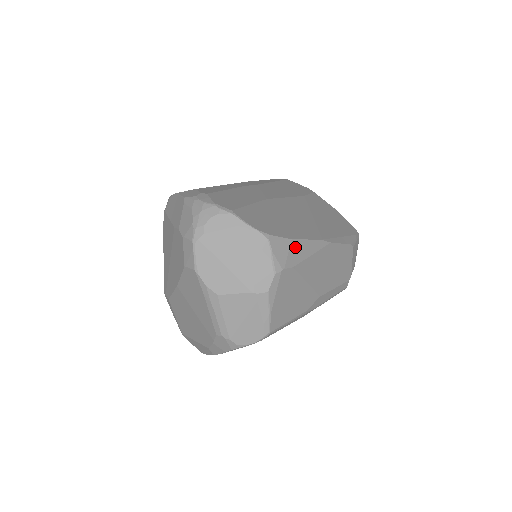
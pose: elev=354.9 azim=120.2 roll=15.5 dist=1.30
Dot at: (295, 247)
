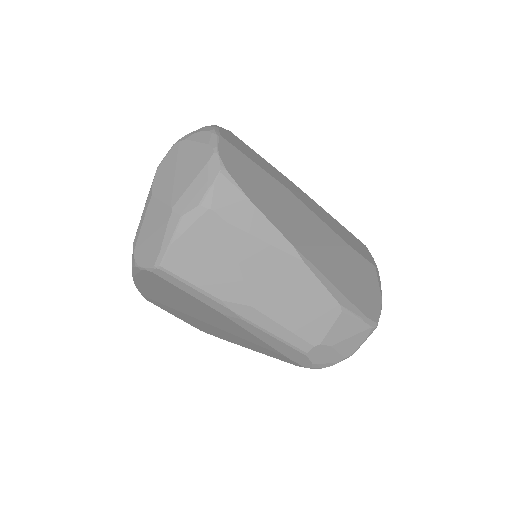
Dot at: (247, 210)
